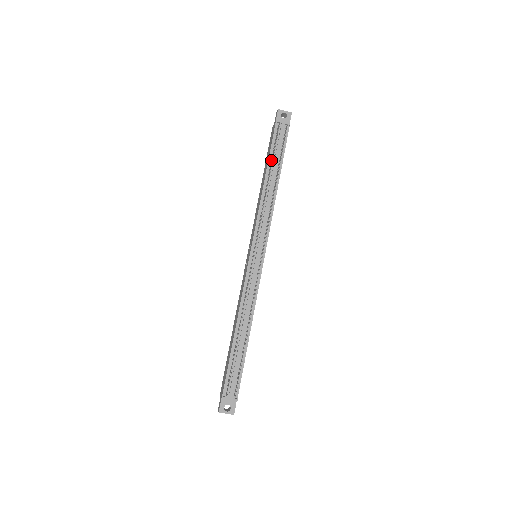
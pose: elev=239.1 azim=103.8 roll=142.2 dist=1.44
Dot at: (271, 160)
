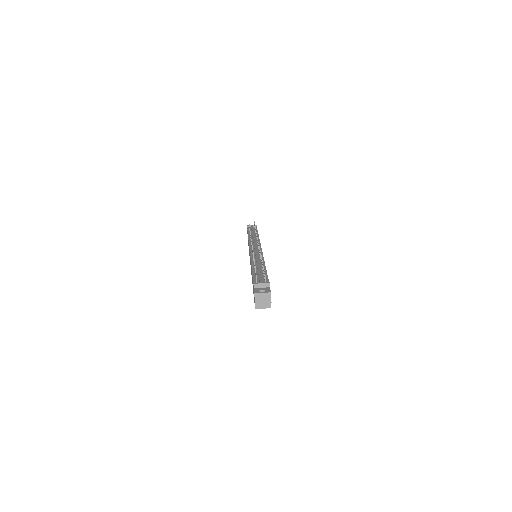
Dot at: (249, 232)
